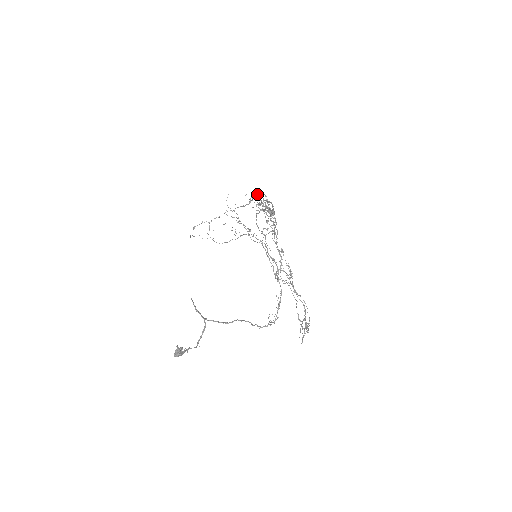
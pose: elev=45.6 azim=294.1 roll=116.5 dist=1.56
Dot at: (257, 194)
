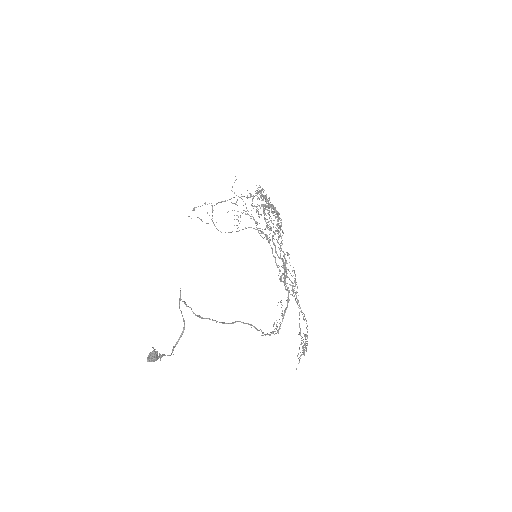
Dot at: (257, 192)
